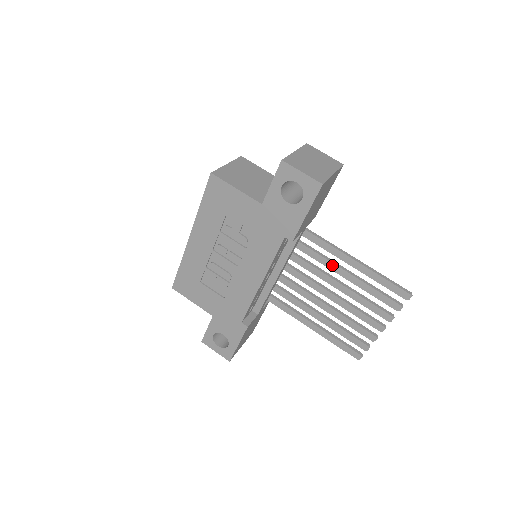
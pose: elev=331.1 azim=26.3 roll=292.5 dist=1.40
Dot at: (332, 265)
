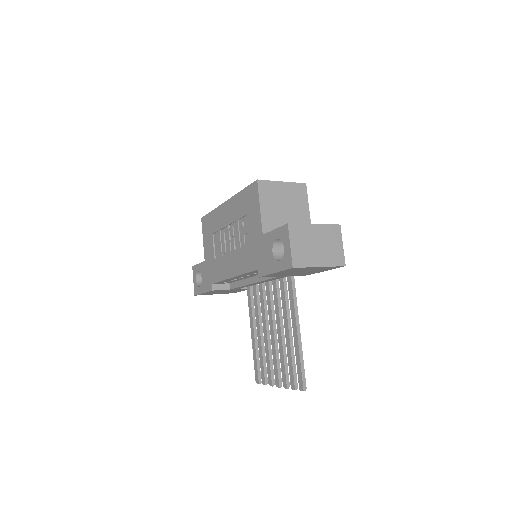
Dot at: (286, 315)
